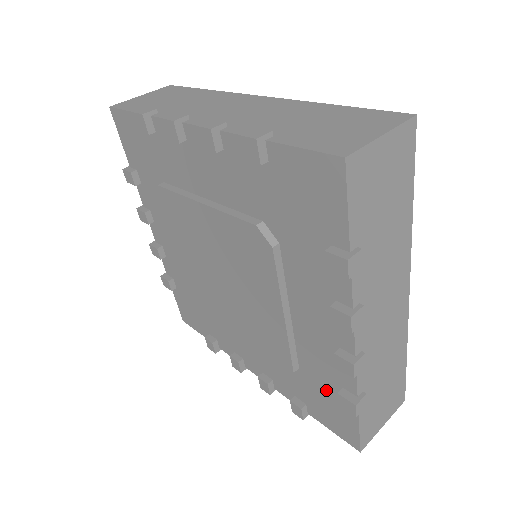
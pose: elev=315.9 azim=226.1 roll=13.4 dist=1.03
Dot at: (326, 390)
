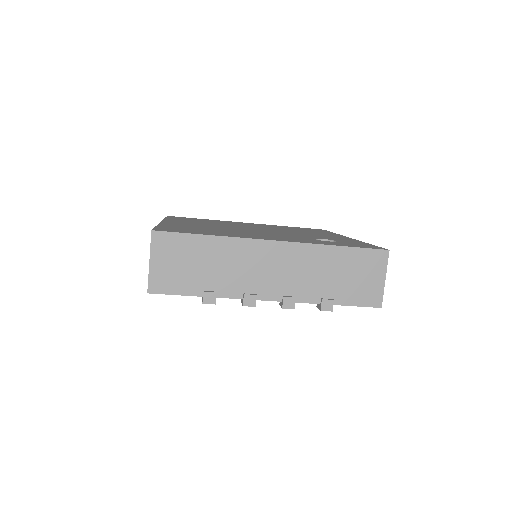
Dot at: occluded
